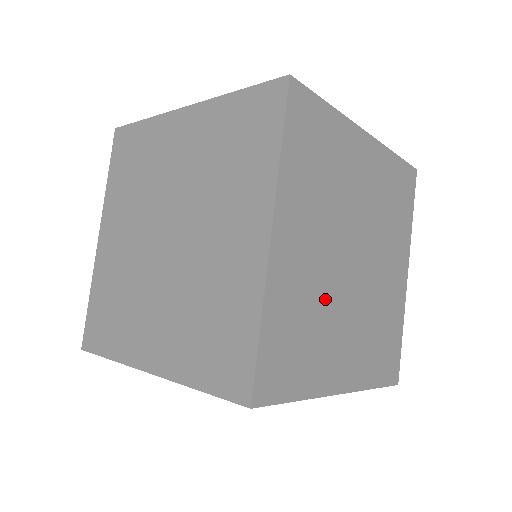
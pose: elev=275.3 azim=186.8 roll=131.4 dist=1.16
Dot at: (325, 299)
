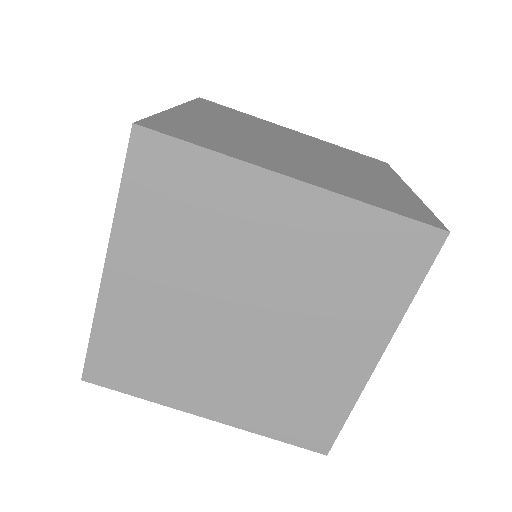
Dot at: (185, 336)
